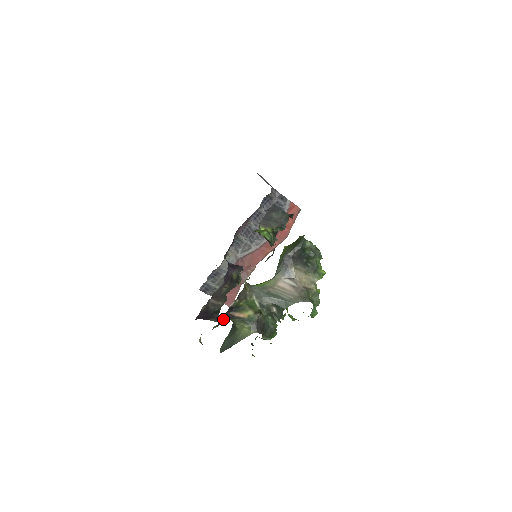
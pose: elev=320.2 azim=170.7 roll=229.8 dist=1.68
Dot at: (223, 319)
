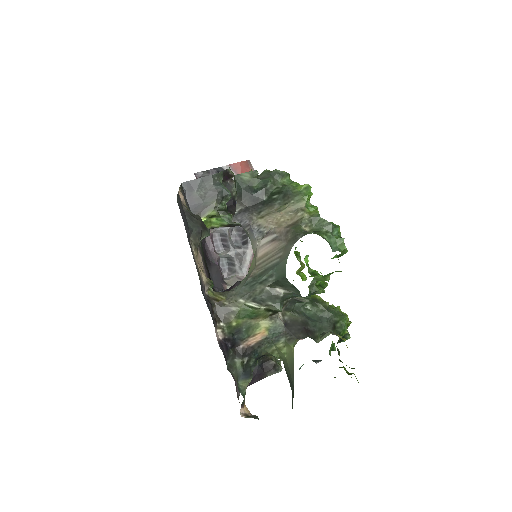
Dot at: (239, 363)
